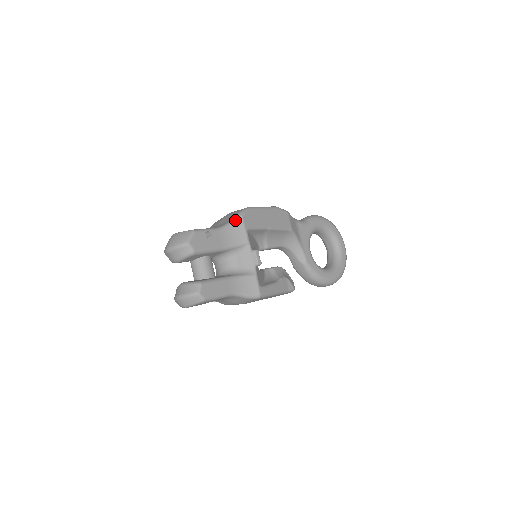
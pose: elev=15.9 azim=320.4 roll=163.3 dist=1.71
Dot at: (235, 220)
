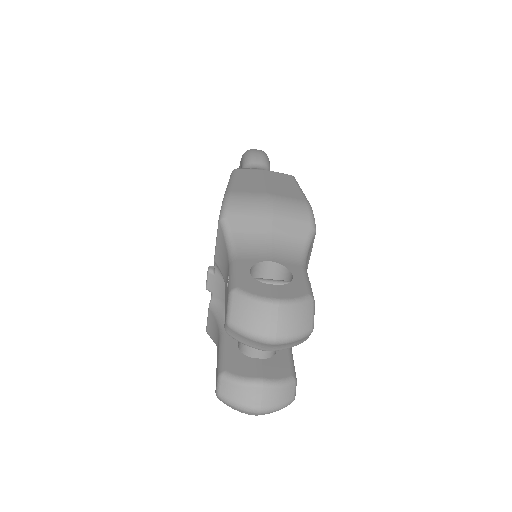
Dot at: (311, 241)
